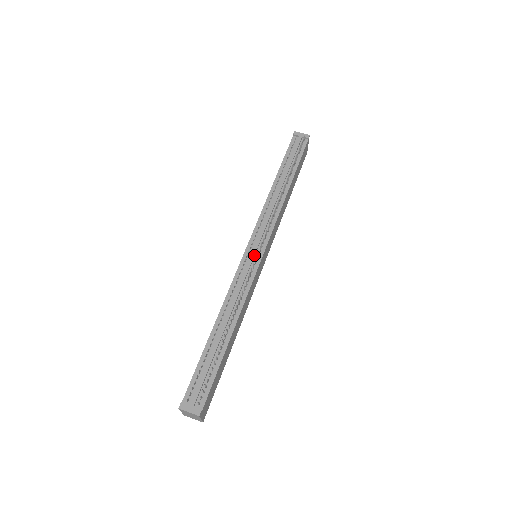
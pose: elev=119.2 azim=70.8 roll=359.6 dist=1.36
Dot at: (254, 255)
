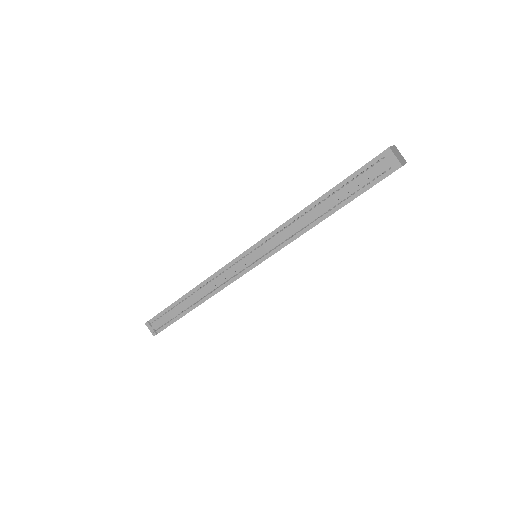
Dot at: (245, 264)
